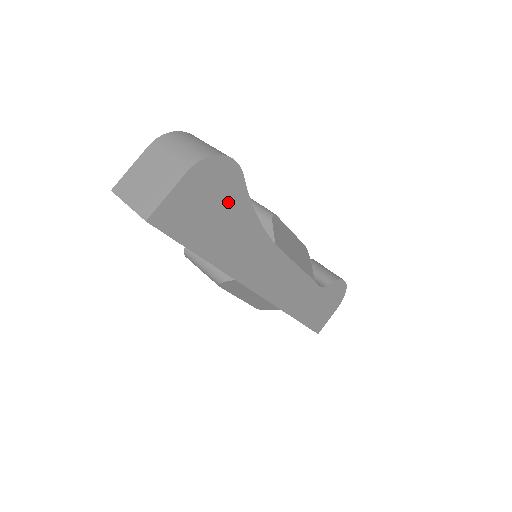
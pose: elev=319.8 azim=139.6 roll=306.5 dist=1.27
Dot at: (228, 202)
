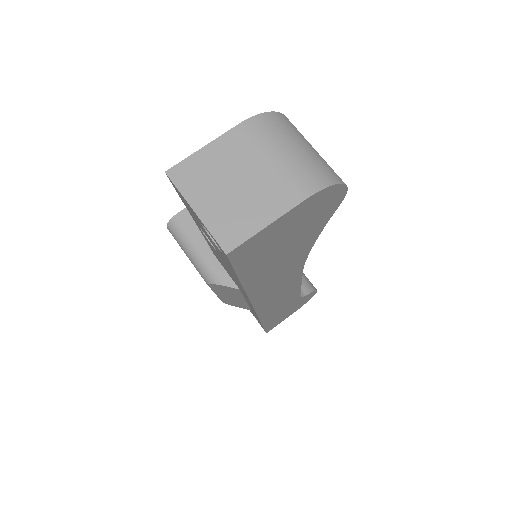
Dot at: (306, 231)
